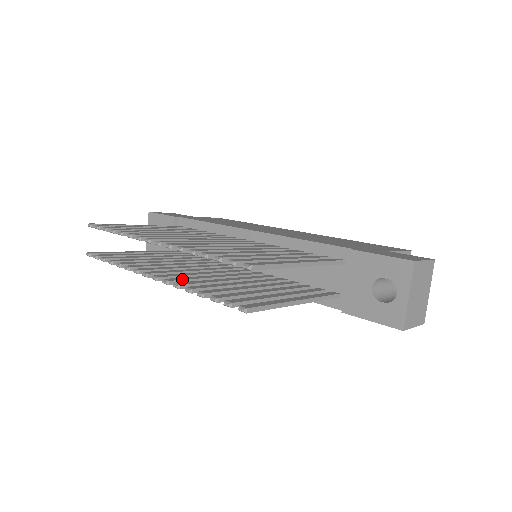
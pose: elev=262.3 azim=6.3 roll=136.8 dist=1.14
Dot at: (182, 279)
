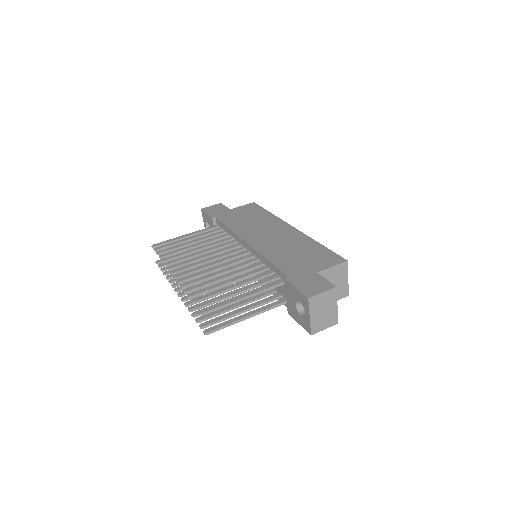
Dot at: occluded
